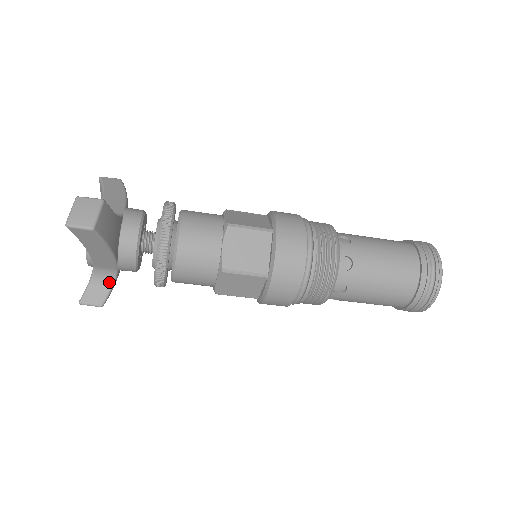
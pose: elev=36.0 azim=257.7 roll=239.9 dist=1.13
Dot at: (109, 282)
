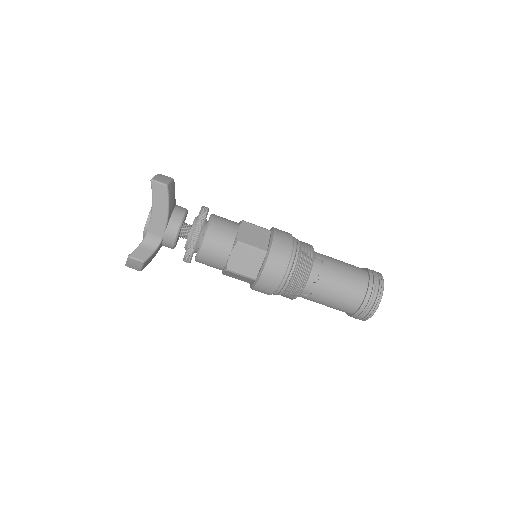
Dot at: (153, 247)
